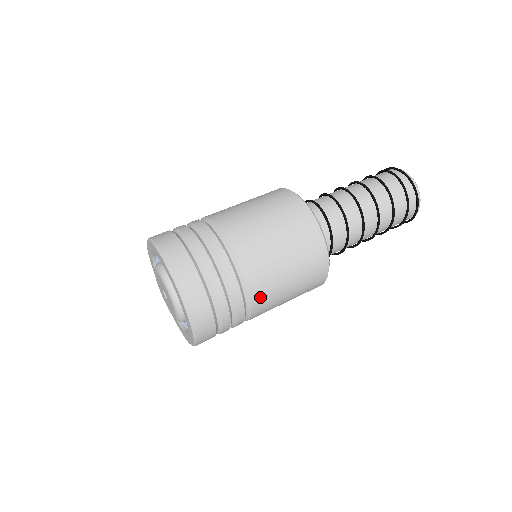
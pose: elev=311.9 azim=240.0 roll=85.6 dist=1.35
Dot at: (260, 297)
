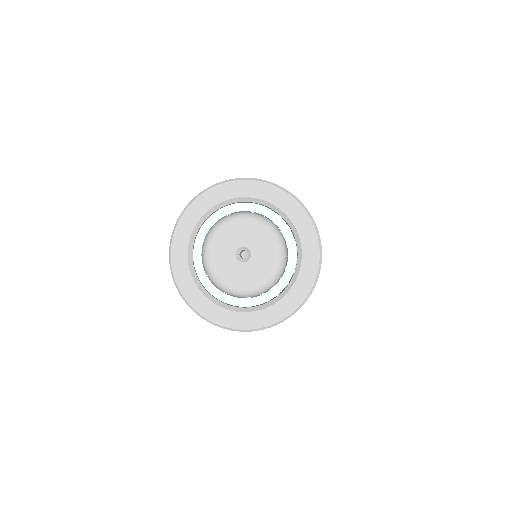
Dot at: occluded
